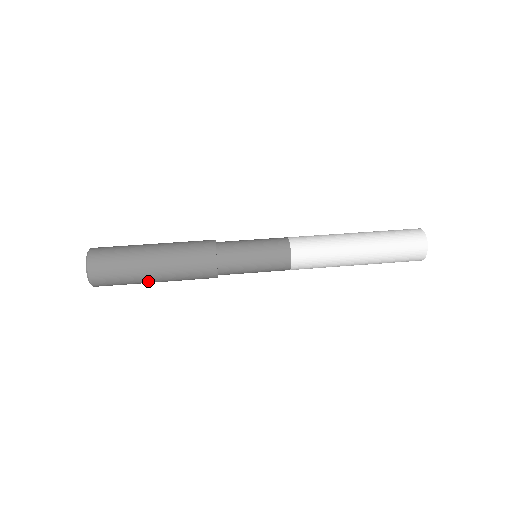
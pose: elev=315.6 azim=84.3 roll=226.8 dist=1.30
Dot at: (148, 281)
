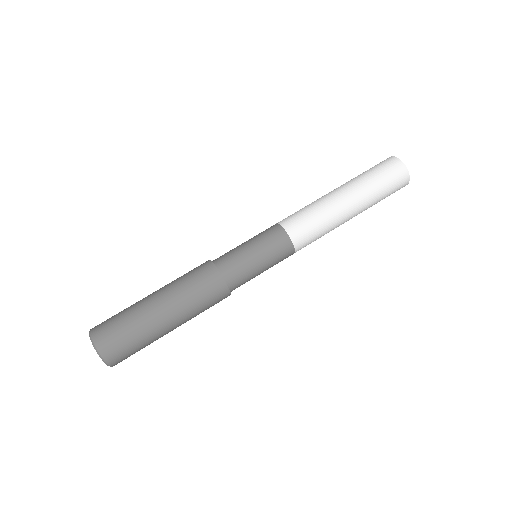
Dot at: occluded
